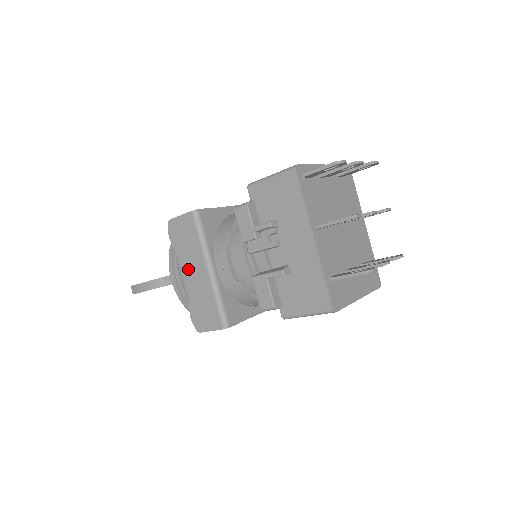
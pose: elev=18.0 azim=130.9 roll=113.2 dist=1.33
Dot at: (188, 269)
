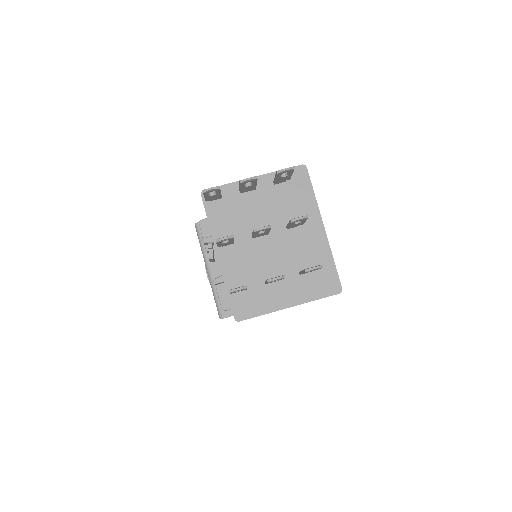
Dot at: occluded
